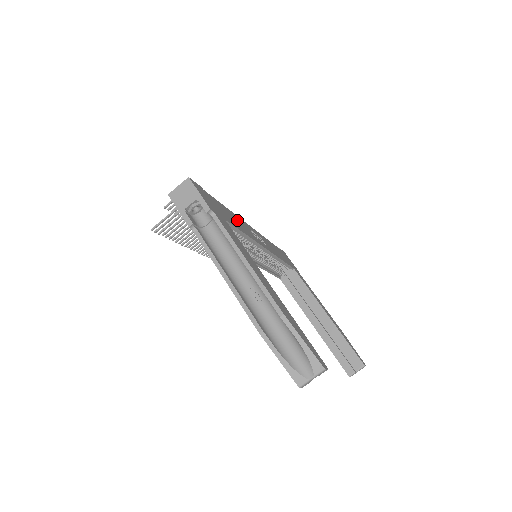
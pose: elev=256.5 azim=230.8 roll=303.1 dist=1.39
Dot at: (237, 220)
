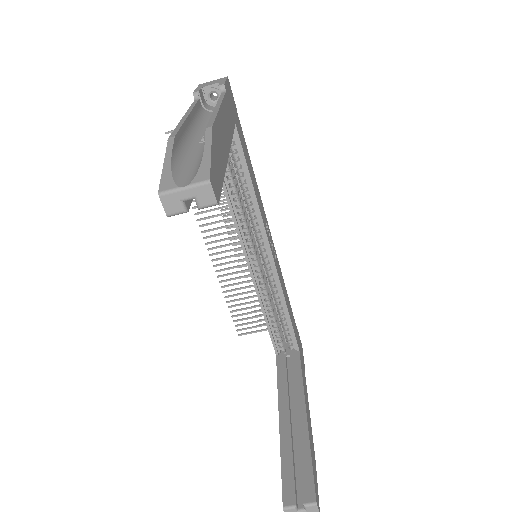
Dot at: (256, 184)
